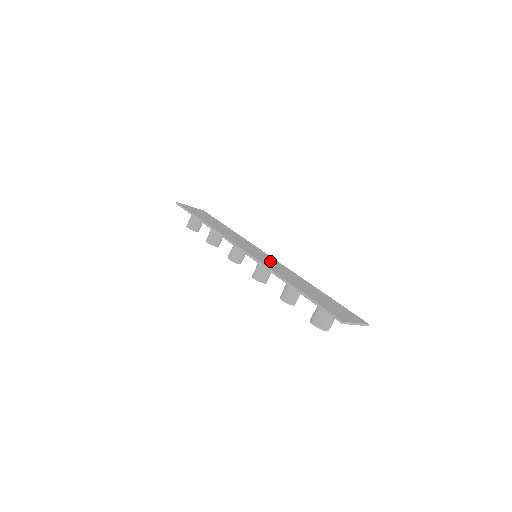
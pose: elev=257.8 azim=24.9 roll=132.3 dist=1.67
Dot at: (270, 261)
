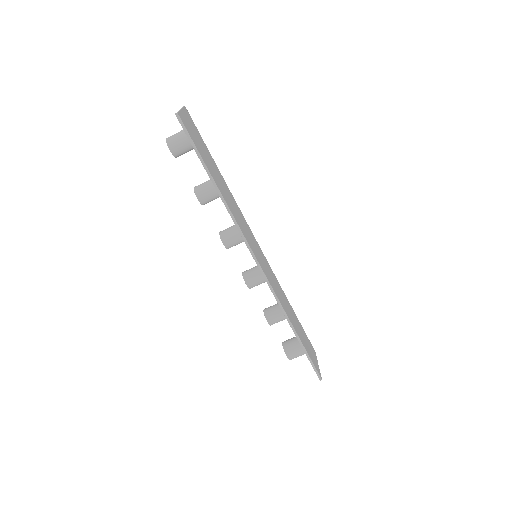
Dot at: (268, 269)
